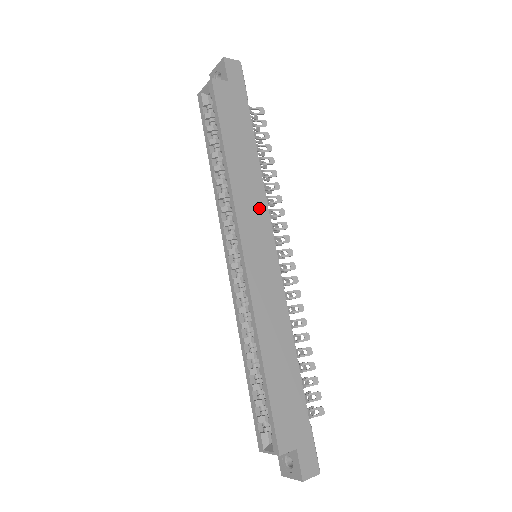
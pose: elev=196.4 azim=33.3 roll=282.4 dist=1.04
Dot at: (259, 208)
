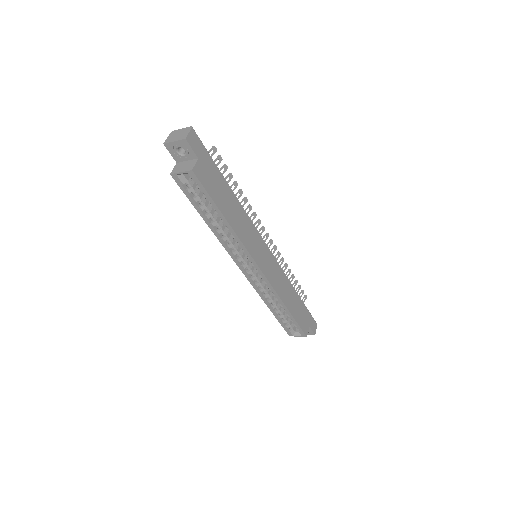
Dot at: (253, 233)
